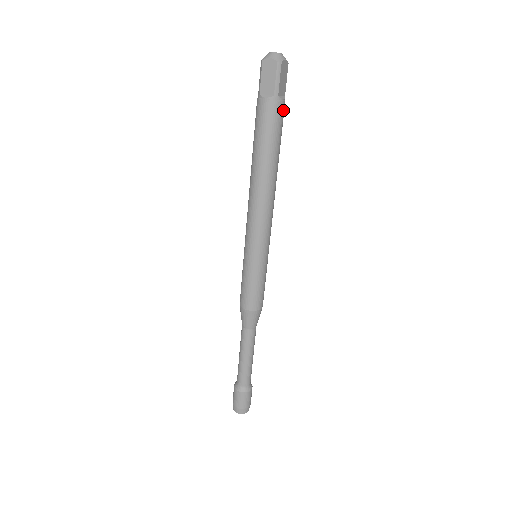
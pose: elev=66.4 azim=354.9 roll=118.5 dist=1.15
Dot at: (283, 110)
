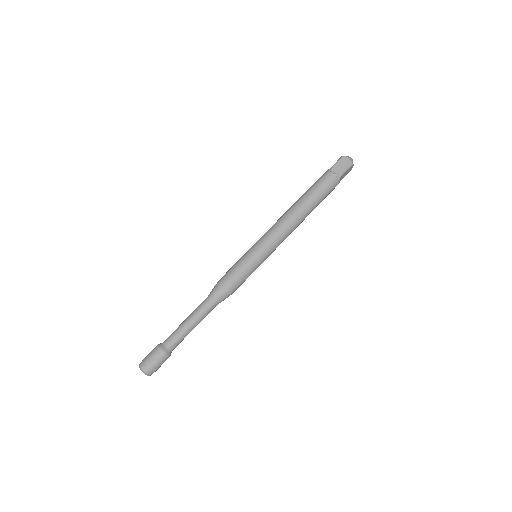
Dot at: occluded
